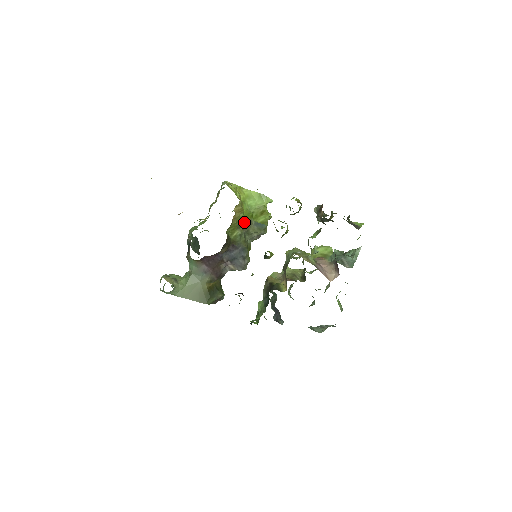
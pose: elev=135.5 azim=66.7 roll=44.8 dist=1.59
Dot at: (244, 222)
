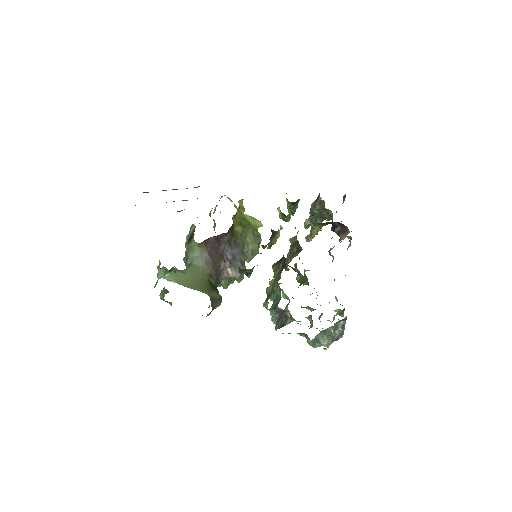
Dot at: (244, 224)
